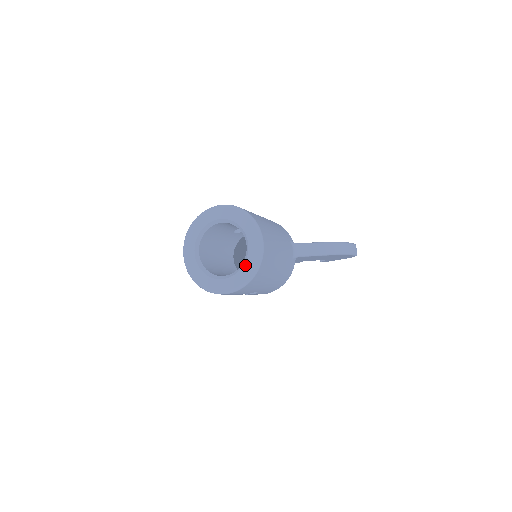
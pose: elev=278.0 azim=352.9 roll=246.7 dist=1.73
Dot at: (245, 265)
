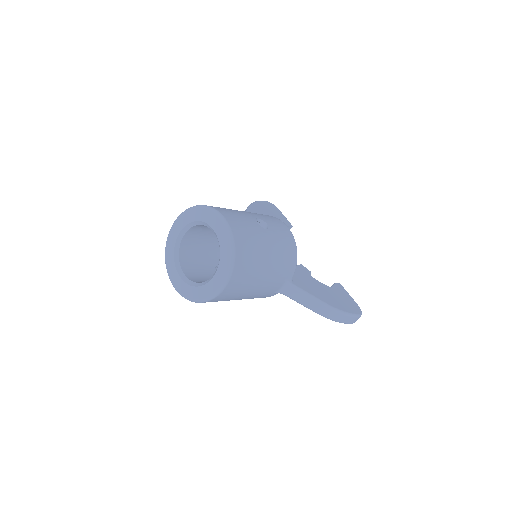
Dot at: (197, 288)
